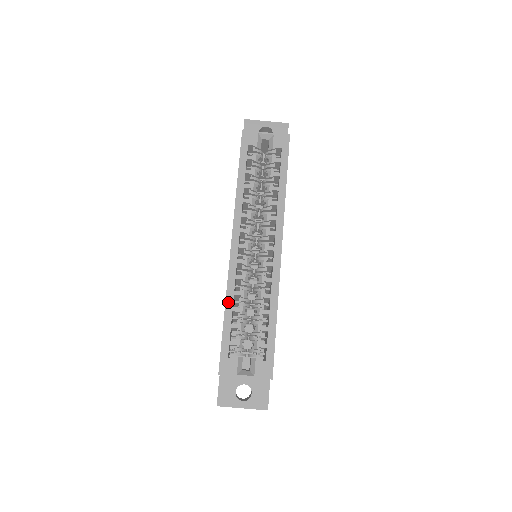
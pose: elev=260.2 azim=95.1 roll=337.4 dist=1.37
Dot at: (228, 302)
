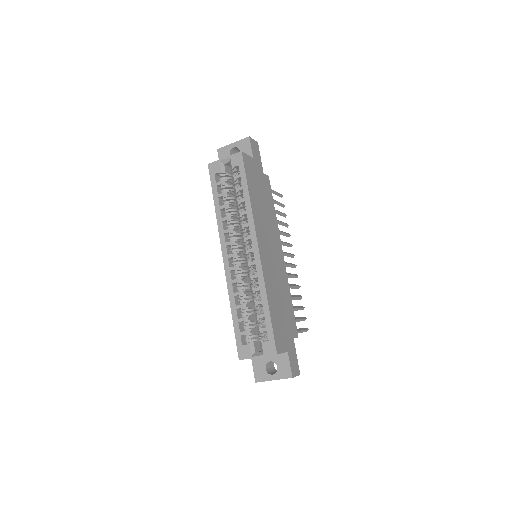
Dot at: (232, 303)
